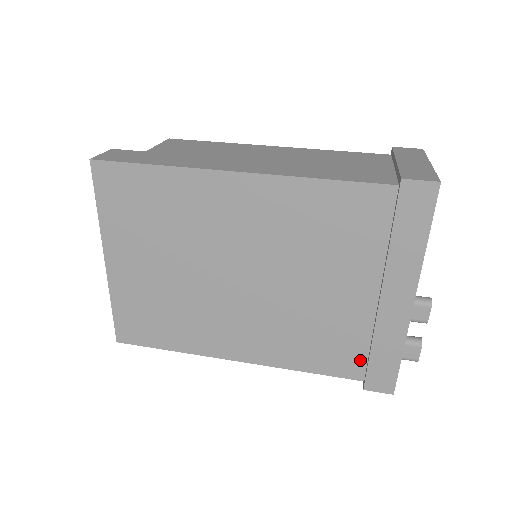
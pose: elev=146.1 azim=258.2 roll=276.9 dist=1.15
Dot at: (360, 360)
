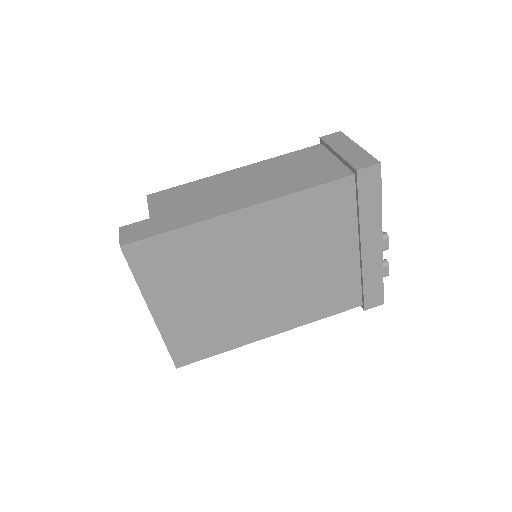
Dot at: (357, 293)
